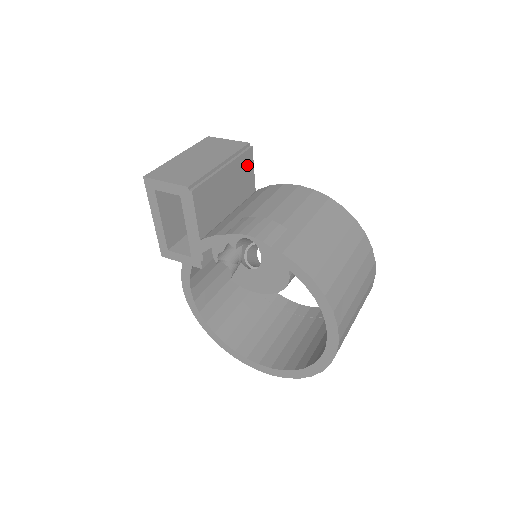
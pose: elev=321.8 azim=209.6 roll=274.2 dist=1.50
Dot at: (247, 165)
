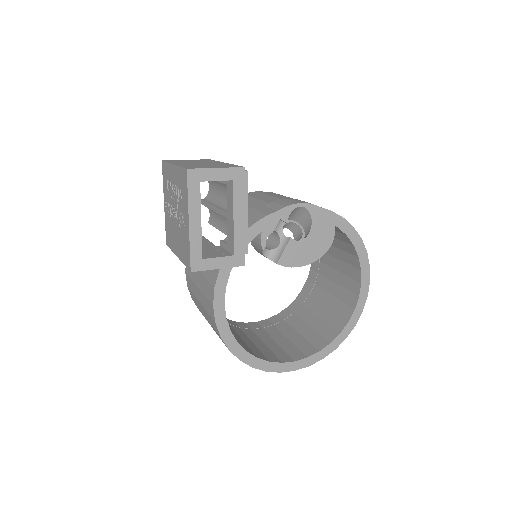
Dot at: occluded
